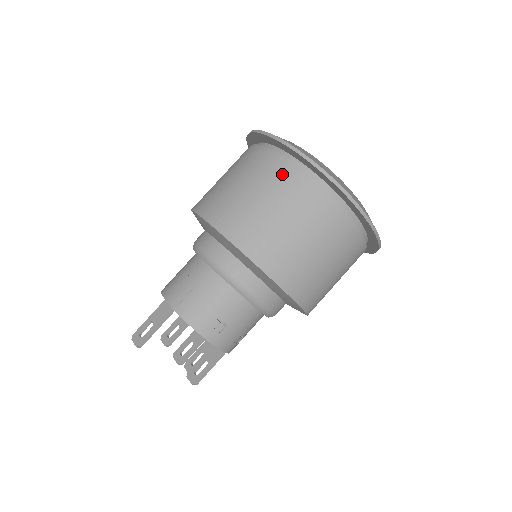
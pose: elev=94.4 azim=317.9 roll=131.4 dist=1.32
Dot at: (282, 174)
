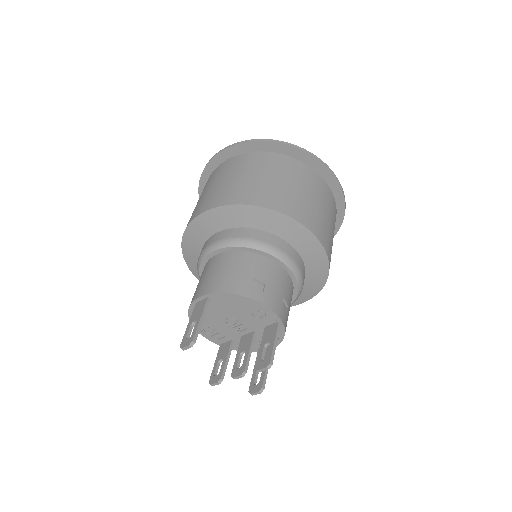
Dot at: (239, 161)
